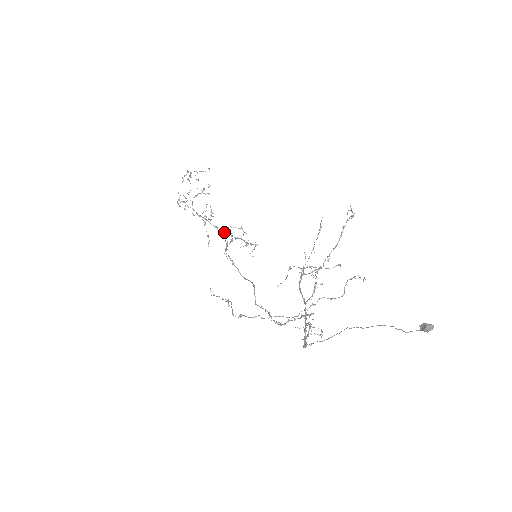
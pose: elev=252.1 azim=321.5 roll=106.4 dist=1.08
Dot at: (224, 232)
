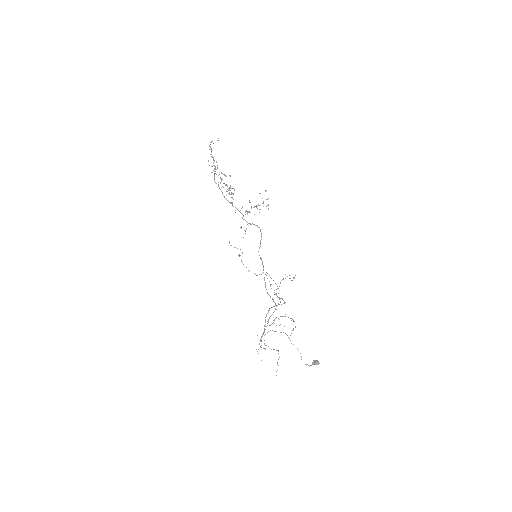
Dot at: occluded
